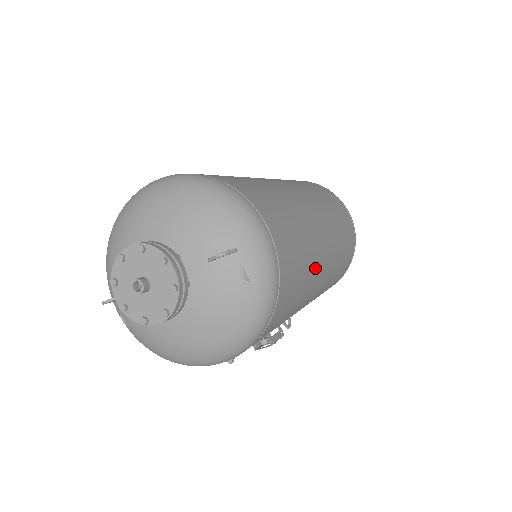
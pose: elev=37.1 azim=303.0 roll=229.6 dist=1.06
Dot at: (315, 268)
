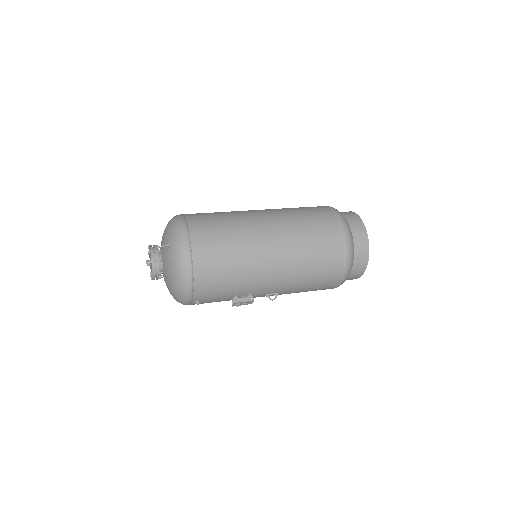
Dot at: (249, 257)
